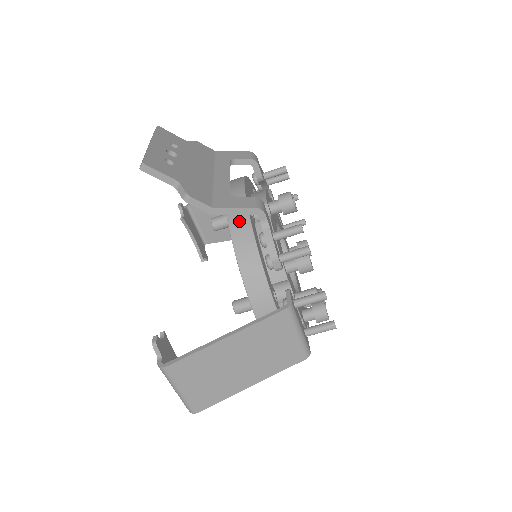
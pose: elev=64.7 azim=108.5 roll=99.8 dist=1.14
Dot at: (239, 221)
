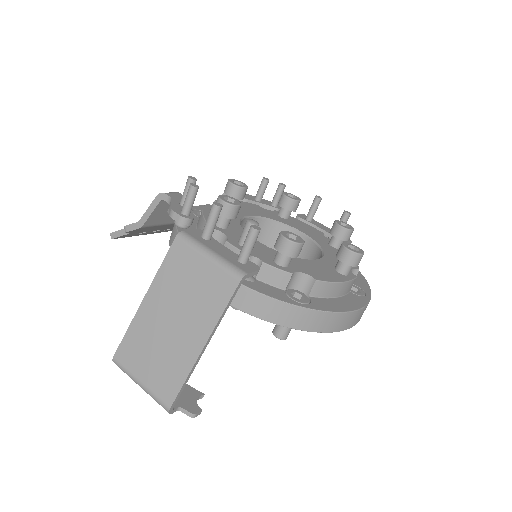
Dot at: occluded
